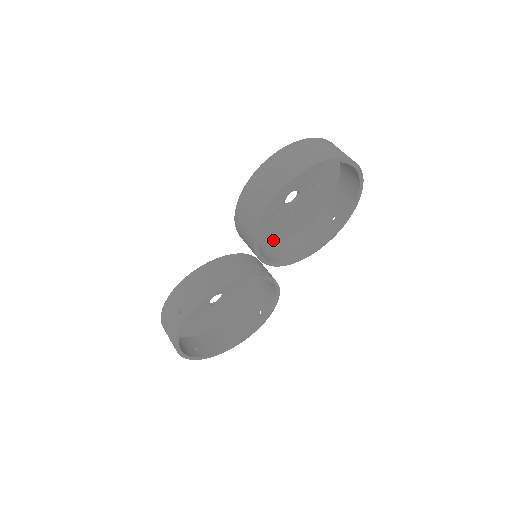
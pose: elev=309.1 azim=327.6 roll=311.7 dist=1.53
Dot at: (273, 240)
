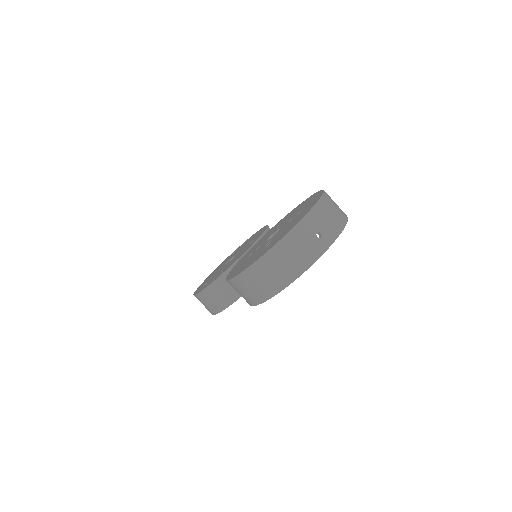
Dot at: occluded
